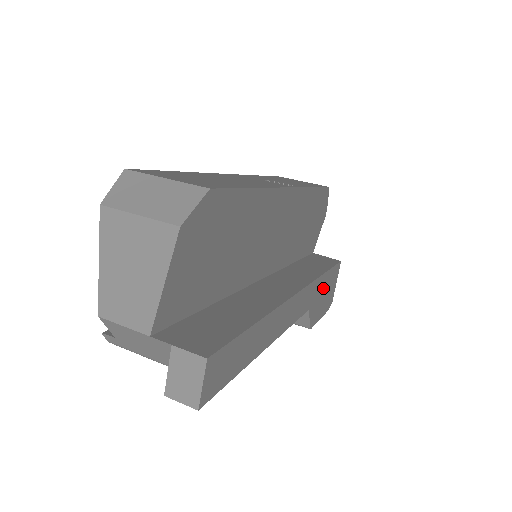
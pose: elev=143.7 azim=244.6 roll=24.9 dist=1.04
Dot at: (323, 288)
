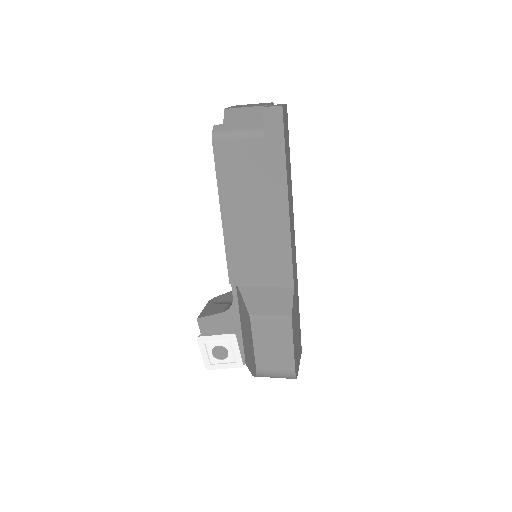
Dot at: (297, 316)
